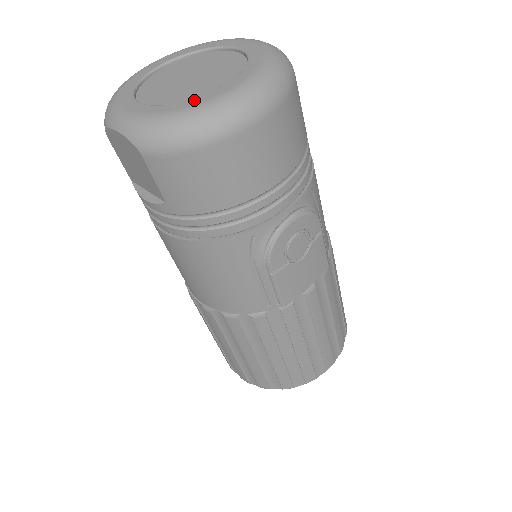
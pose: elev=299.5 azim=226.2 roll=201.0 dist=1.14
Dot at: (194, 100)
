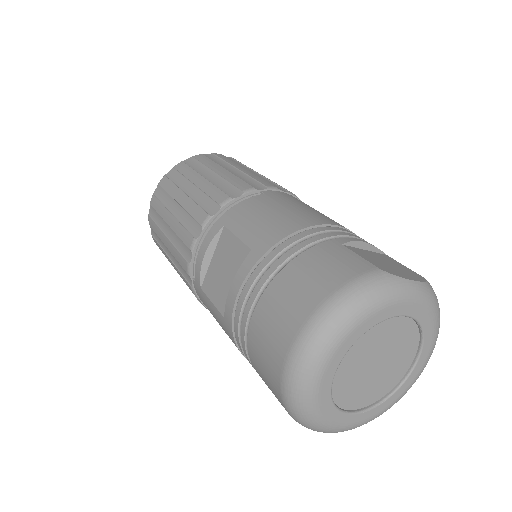
Dot at: (398, 393)
